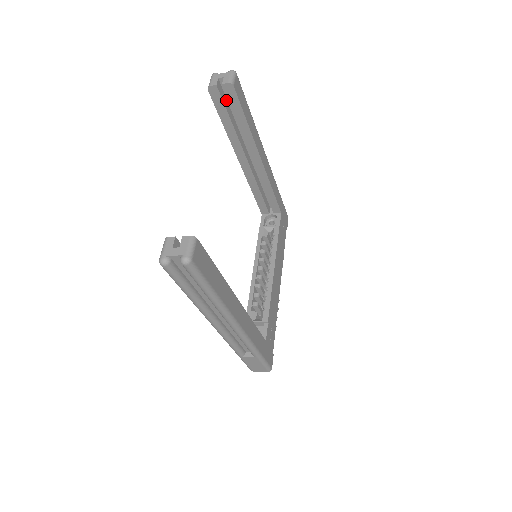
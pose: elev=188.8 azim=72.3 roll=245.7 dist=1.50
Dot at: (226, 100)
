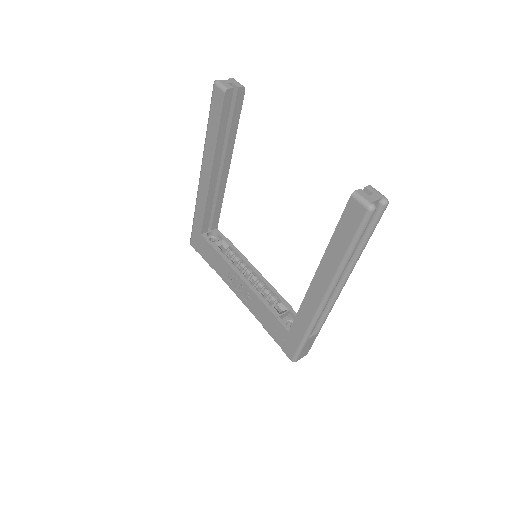
Dot at: occluded
